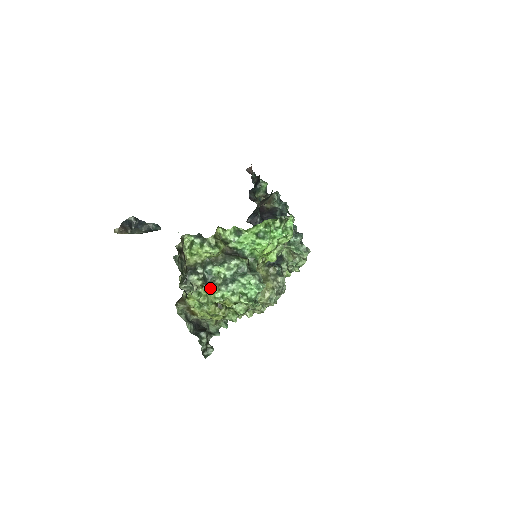
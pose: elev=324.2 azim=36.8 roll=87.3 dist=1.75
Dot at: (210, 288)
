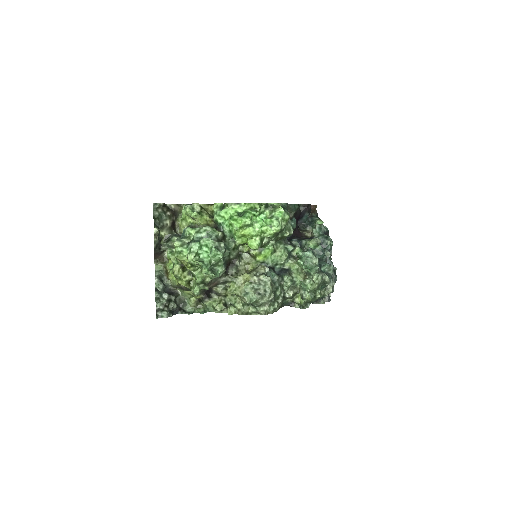
Dot at: (175, 242)
